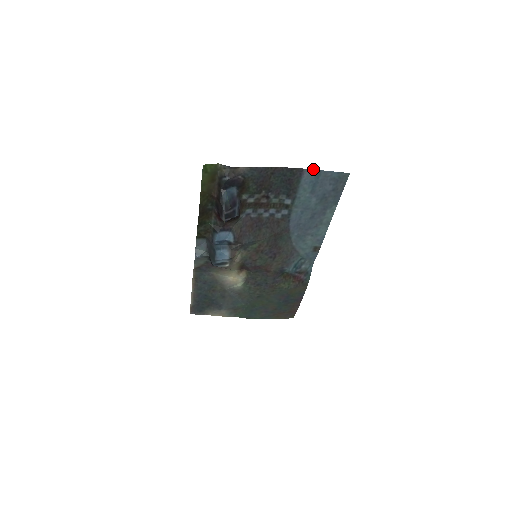
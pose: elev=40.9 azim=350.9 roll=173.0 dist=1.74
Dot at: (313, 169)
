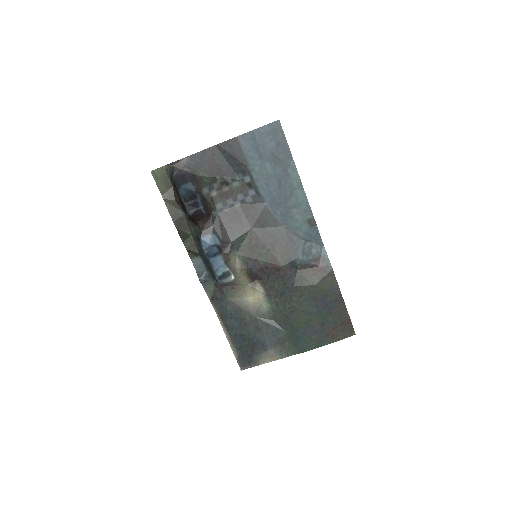
Dot at: (245, 133)
